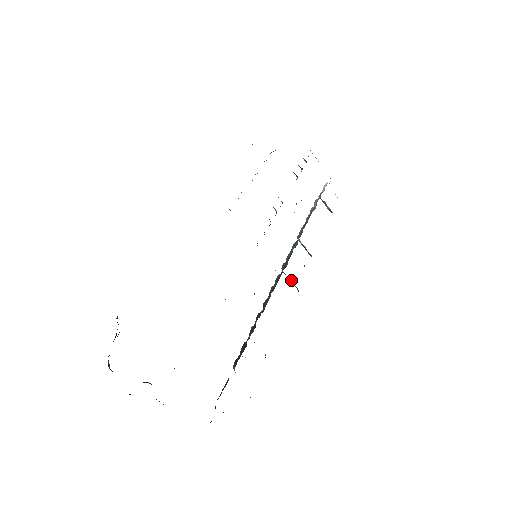
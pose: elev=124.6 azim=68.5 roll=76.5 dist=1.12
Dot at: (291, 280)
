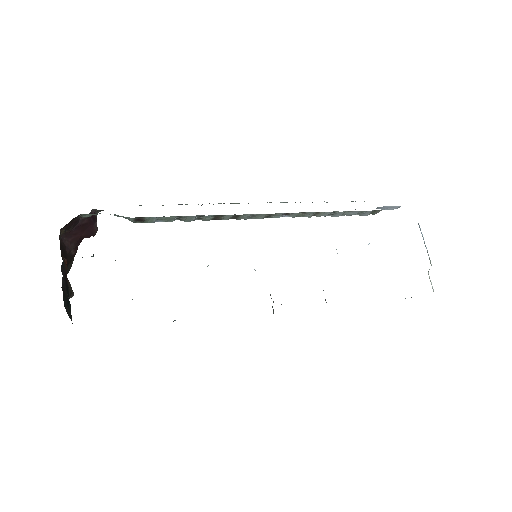
Dot at: occluded
